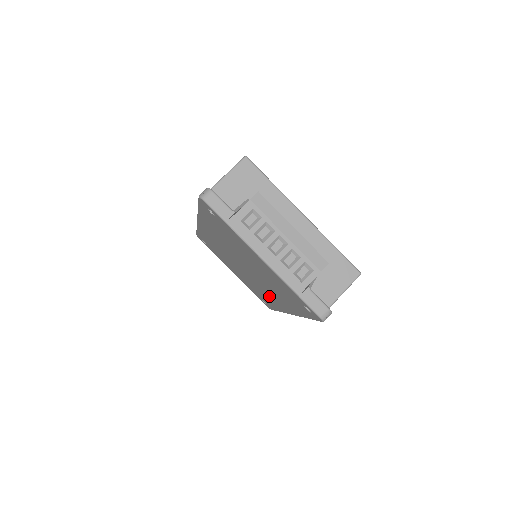
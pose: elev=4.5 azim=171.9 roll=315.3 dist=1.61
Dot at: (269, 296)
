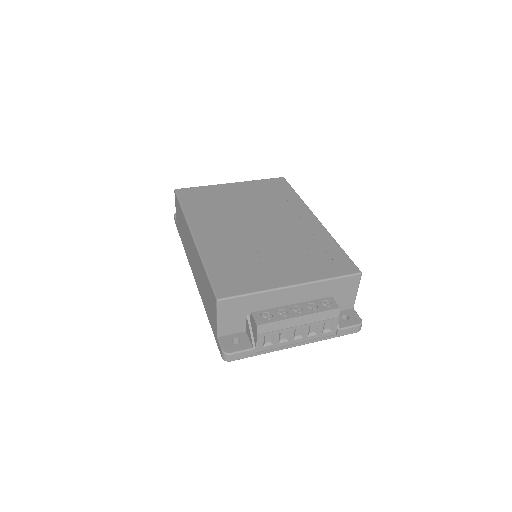
Dot at: occluded
